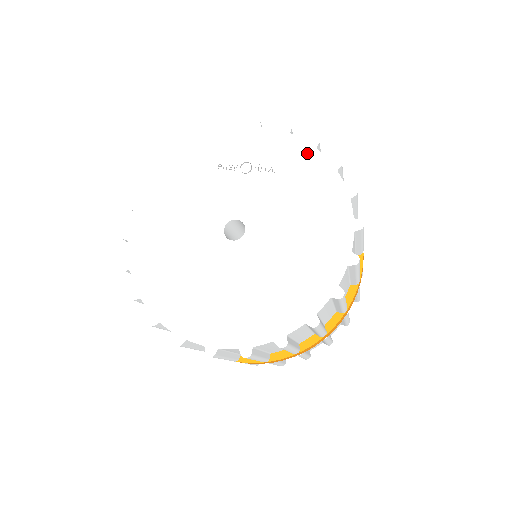
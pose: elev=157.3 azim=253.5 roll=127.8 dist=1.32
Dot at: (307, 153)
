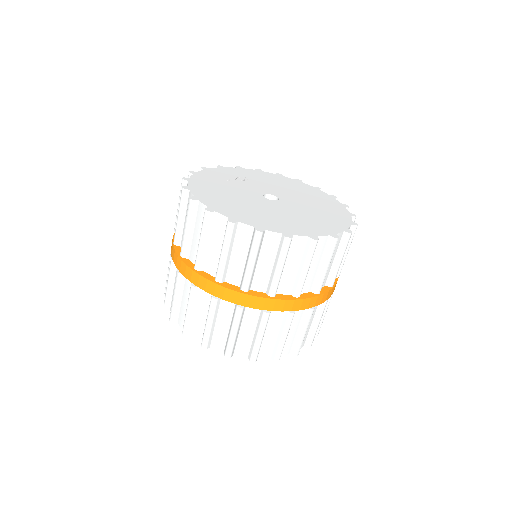
Dot at: (262, 173)
